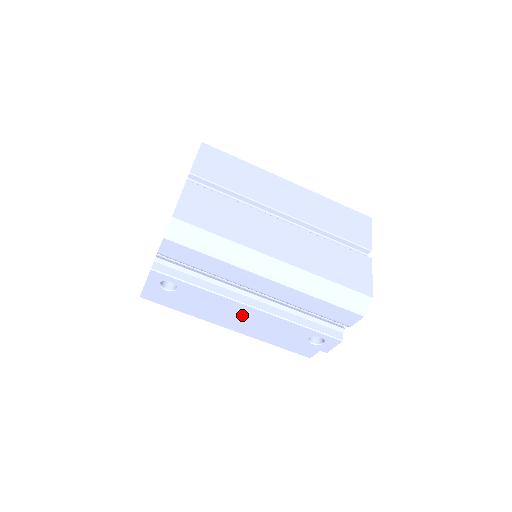
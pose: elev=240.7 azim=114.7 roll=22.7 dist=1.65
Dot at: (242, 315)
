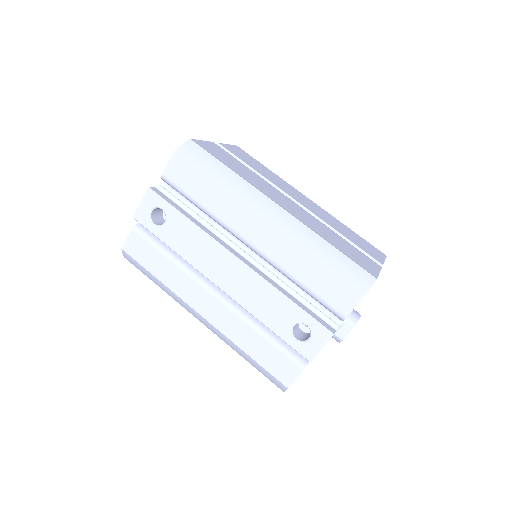
Dot at: (223, 274)
